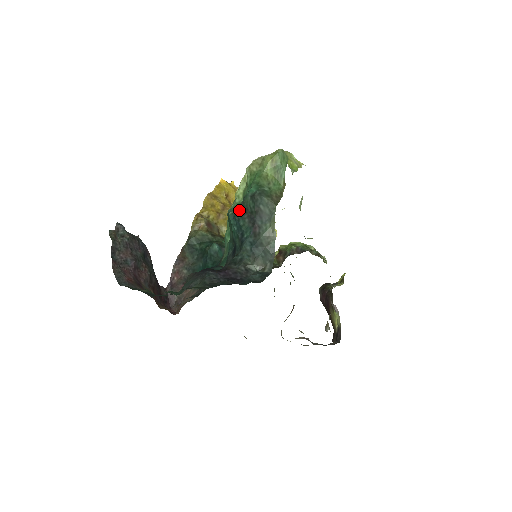
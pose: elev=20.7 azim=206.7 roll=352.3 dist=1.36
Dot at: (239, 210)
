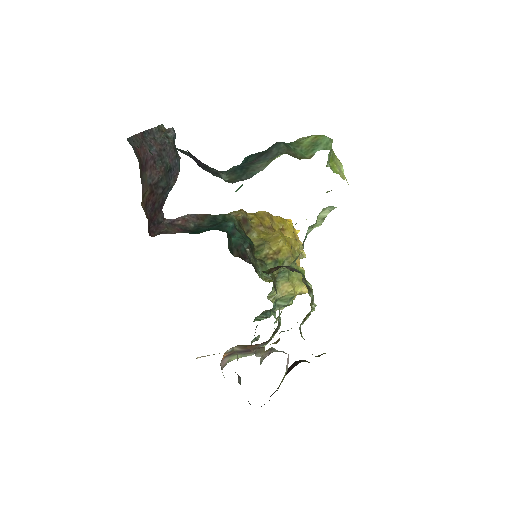
Dot at: (258, 153)
